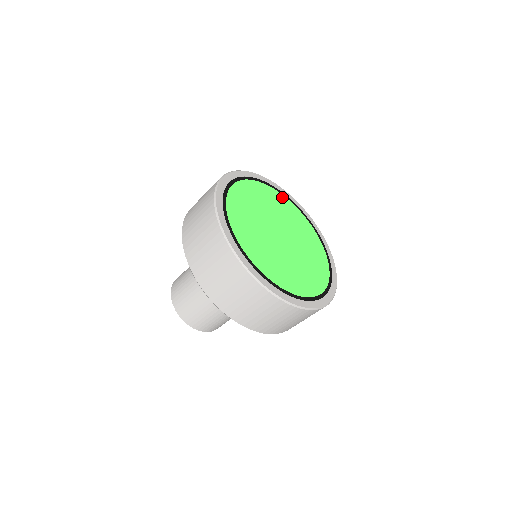
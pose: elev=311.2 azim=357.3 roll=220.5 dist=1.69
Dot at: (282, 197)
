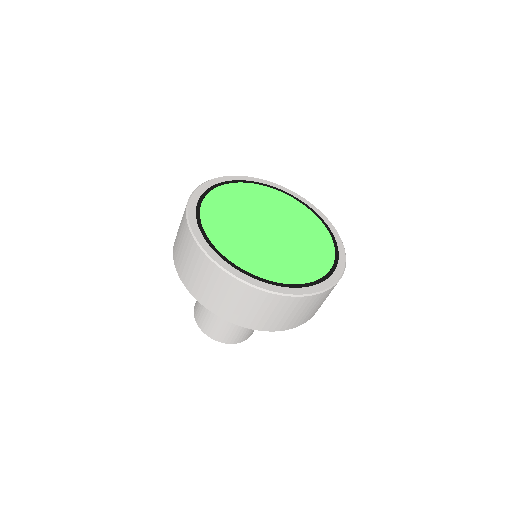
Dot at: (307, 211)
